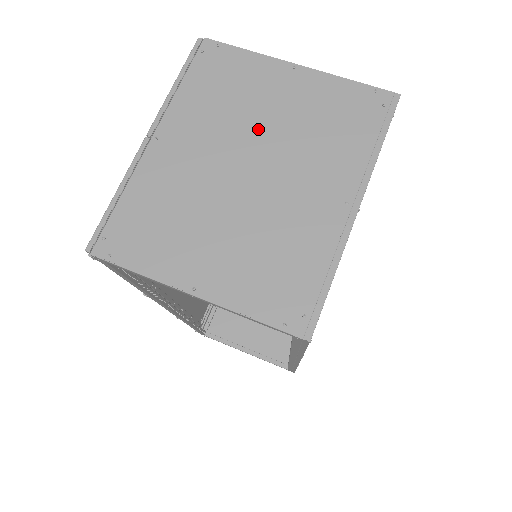
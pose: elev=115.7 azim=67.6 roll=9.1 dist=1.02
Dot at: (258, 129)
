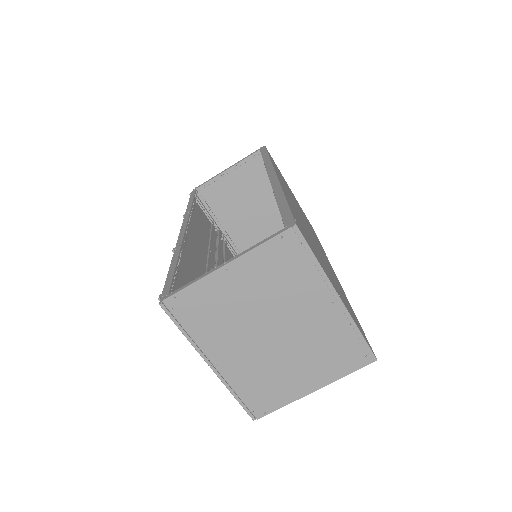
Dot at: (253, 314)
